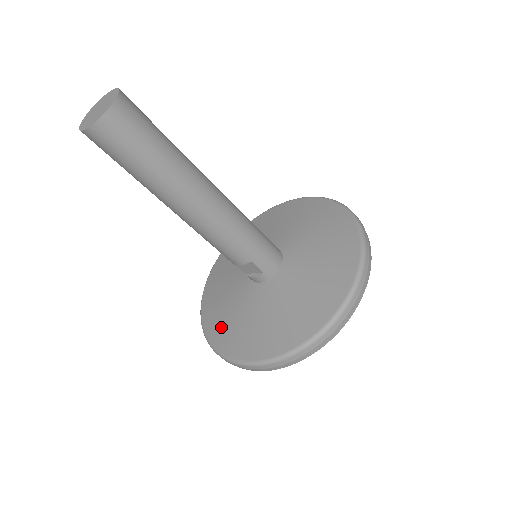
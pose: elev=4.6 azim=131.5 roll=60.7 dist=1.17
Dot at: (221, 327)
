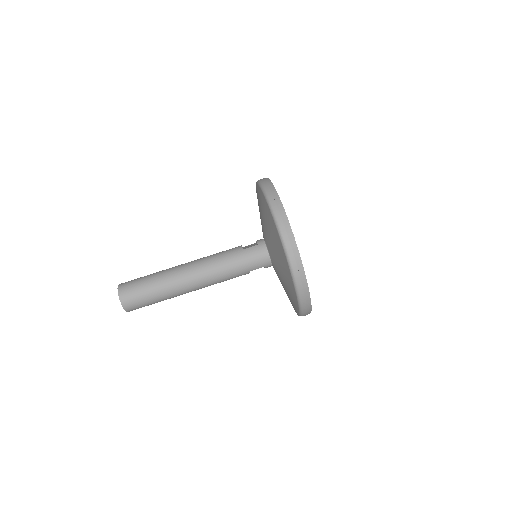
Dot at: occluded
